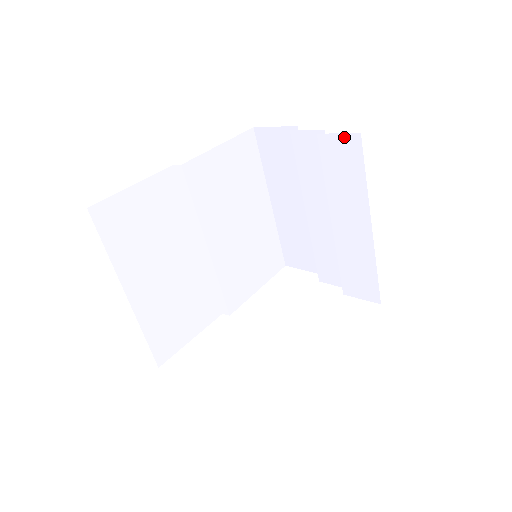
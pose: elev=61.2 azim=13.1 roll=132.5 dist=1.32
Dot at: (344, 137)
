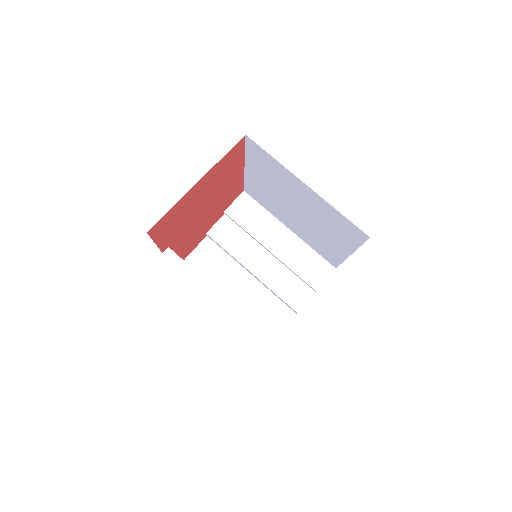
Dot at: (238, 200)
